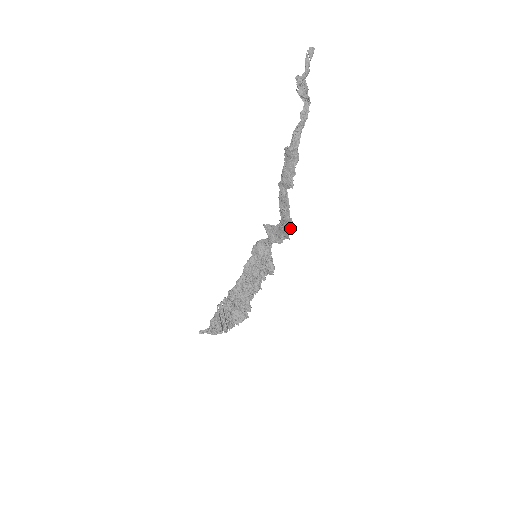
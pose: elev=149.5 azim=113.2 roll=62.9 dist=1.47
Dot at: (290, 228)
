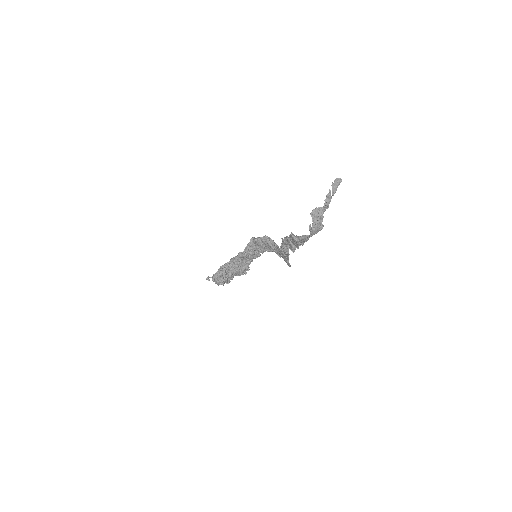
Dot at: (288, 265)
